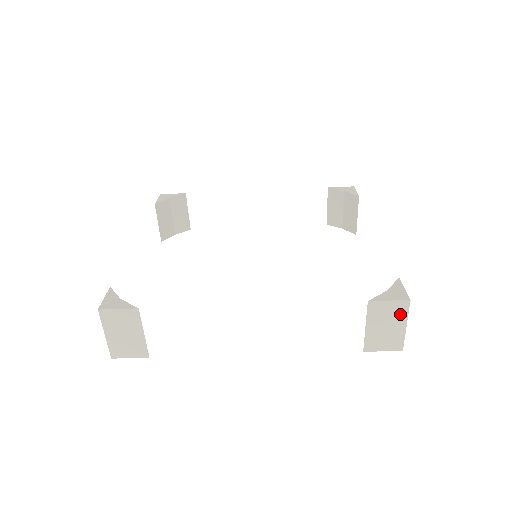
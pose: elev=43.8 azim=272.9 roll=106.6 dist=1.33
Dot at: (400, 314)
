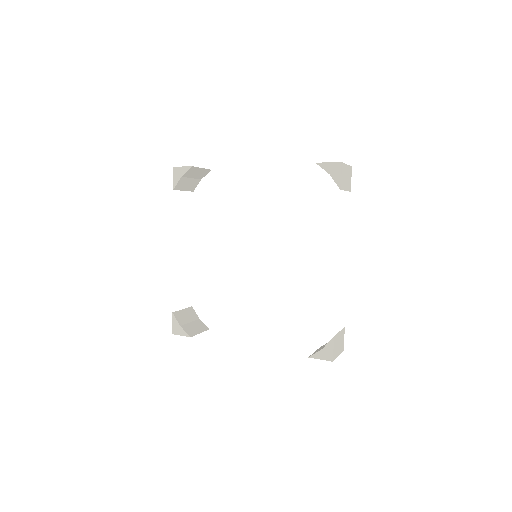
Dot at: occluded
